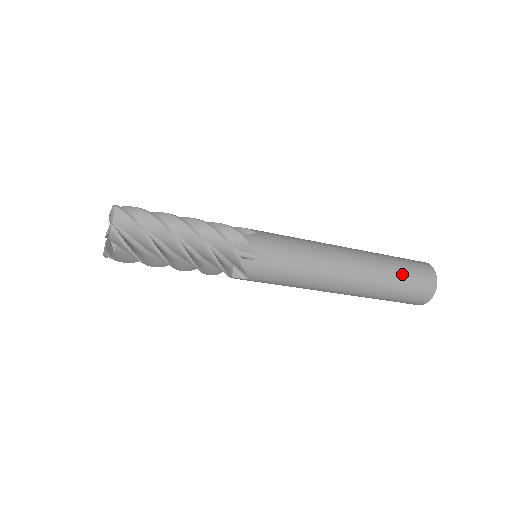
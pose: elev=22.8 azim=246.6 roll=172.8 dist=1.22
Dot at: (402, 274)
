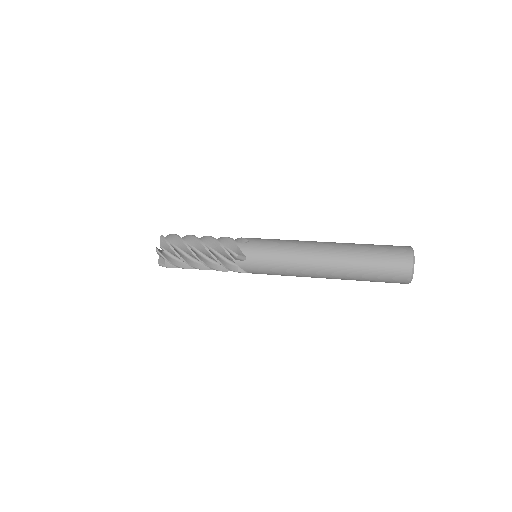
Dot at: (373, 260)
